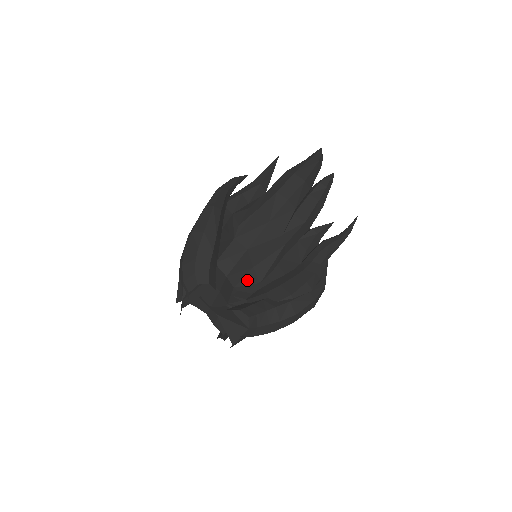
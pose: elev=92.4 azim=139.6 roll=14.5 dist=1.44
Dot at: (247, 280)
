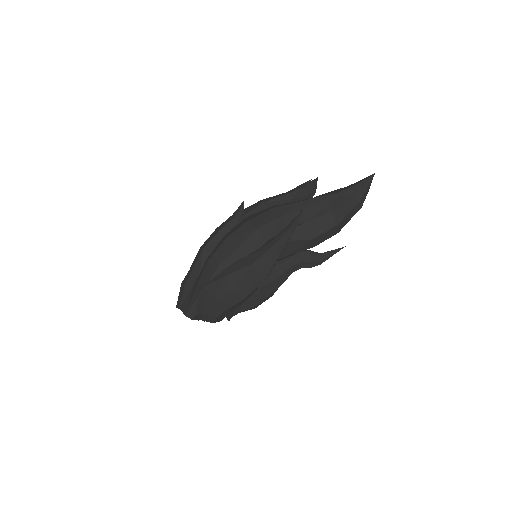
Dot at: occluded
